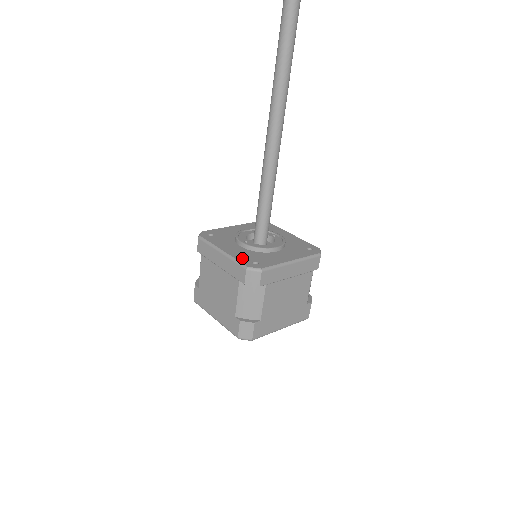
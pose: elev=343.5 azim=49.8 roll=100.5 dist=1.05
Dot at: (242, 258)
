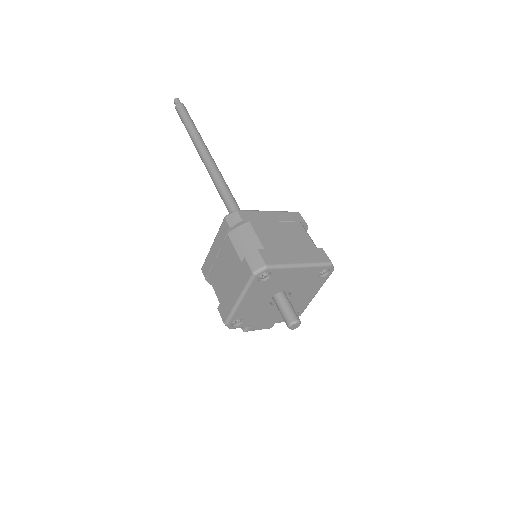
Dot at: occluded
